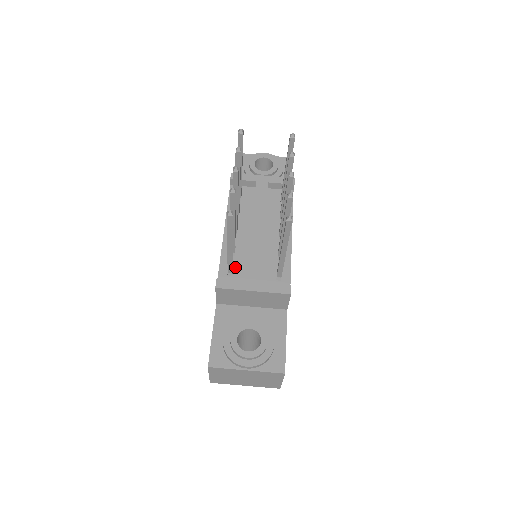
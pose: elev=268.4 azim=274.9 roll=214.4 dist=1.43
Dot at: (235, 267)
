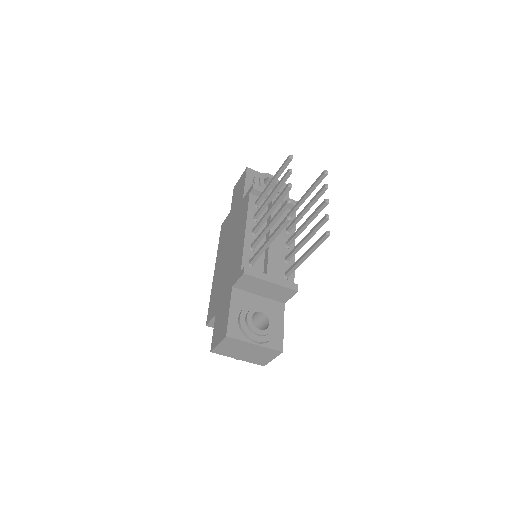
Dot at: occluded
